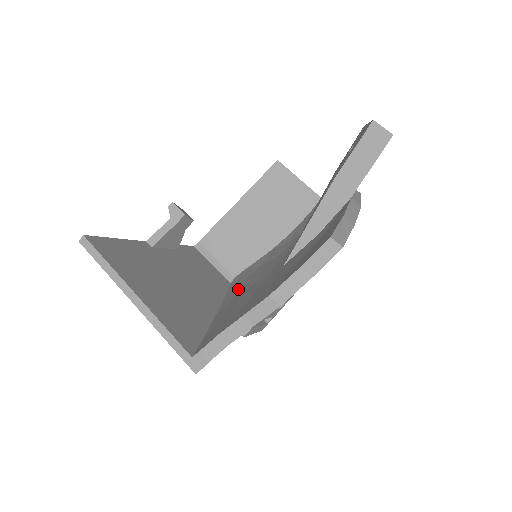
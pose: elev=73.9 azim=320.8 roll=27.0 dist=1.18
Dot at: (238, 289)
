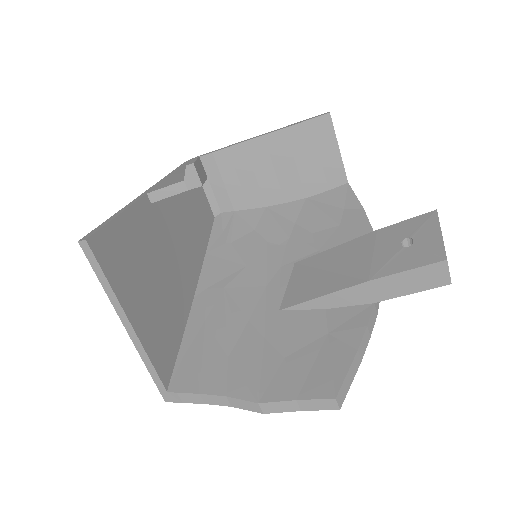
Dot at: (223, 263)
